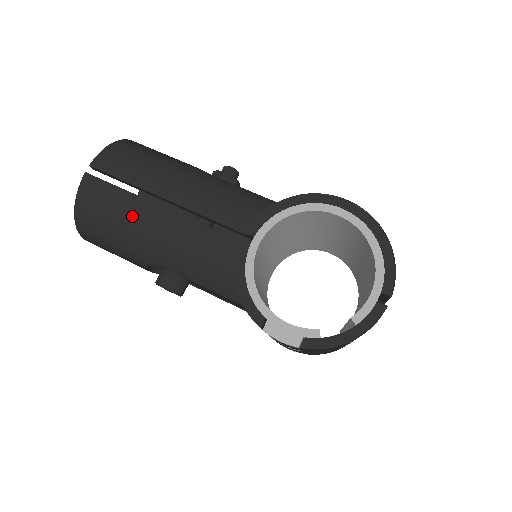
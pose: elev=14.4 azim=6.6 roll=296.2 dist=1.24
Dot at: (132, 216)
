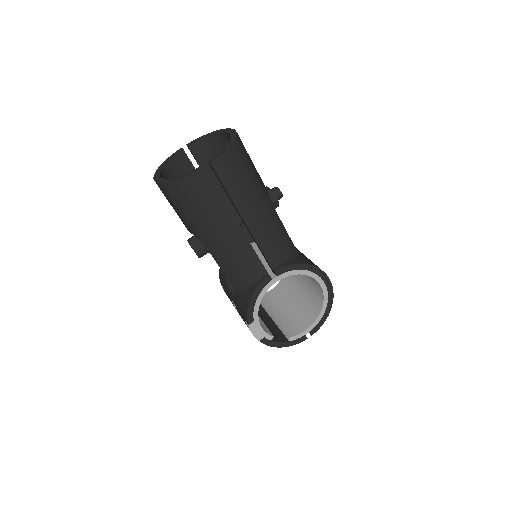
Dot at: (216, 218)
